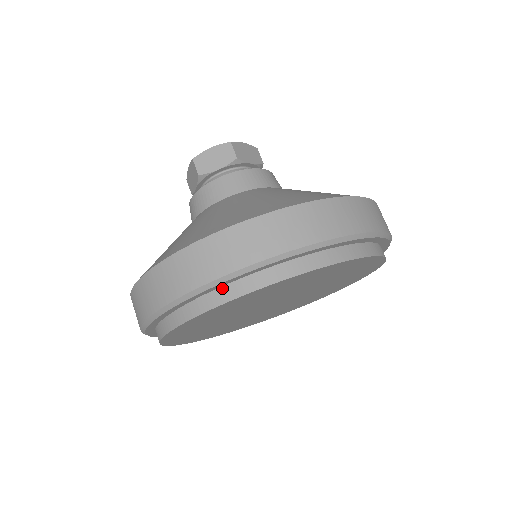
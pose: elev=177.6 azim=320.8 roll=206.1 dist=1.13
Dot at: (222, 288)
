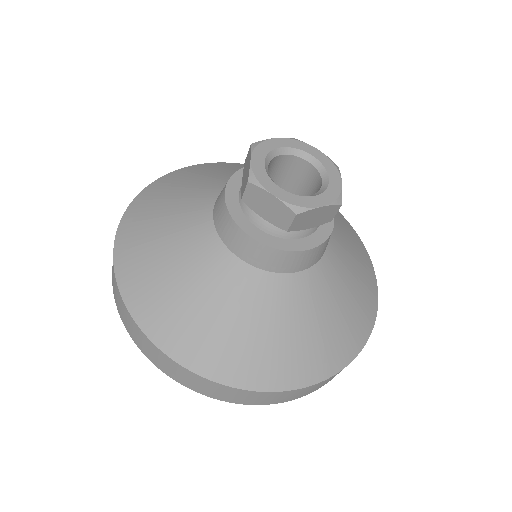
Dot at: occluded
